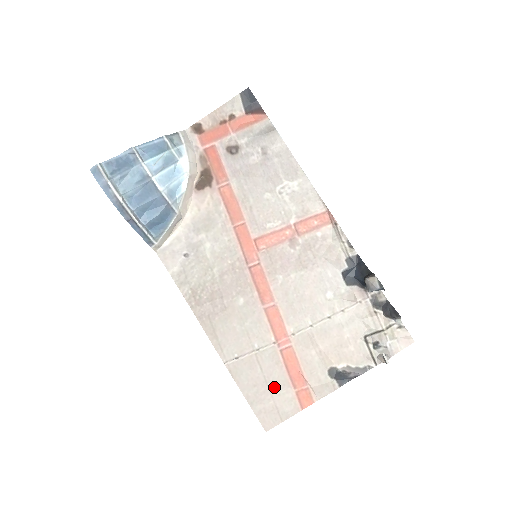
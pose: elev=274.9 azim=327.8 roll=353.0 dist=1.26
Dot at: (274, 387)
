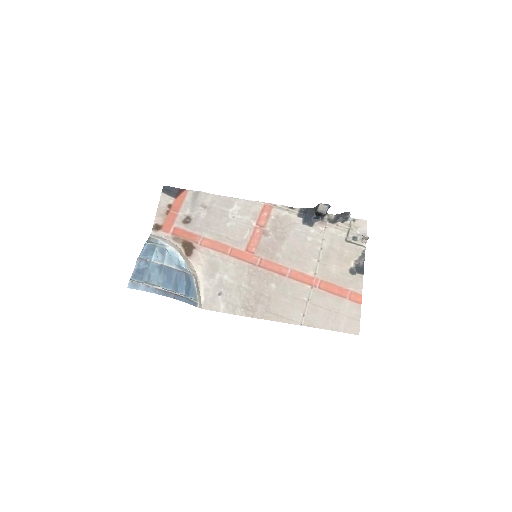
Dot at: (337, 309)
